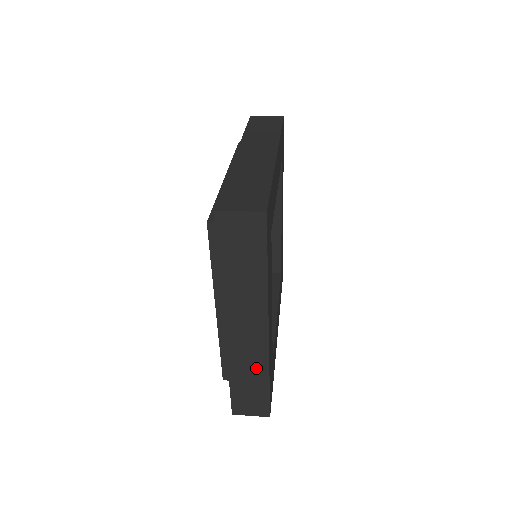
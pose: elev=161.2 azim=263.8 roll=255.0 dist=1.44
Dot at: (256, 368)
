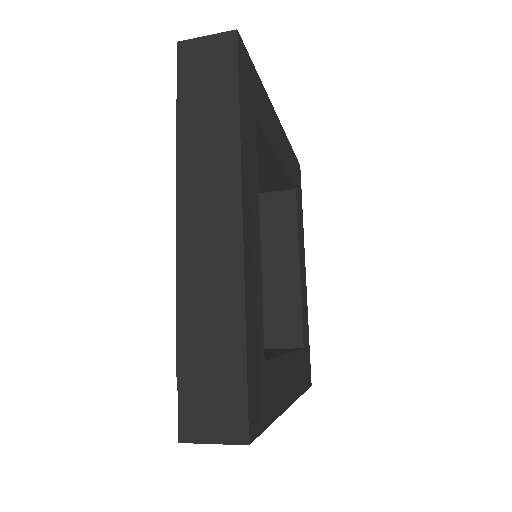
Dot at: (223, 306)
